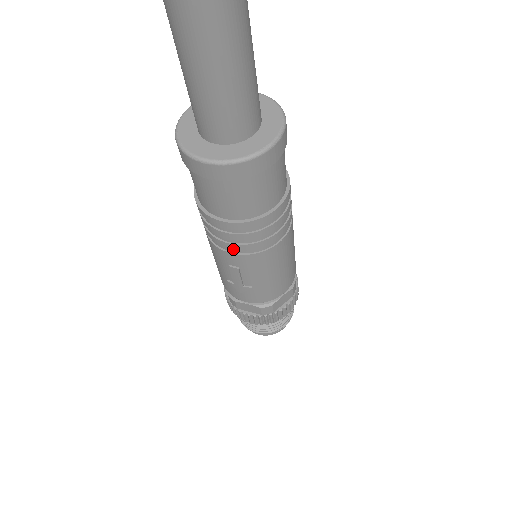
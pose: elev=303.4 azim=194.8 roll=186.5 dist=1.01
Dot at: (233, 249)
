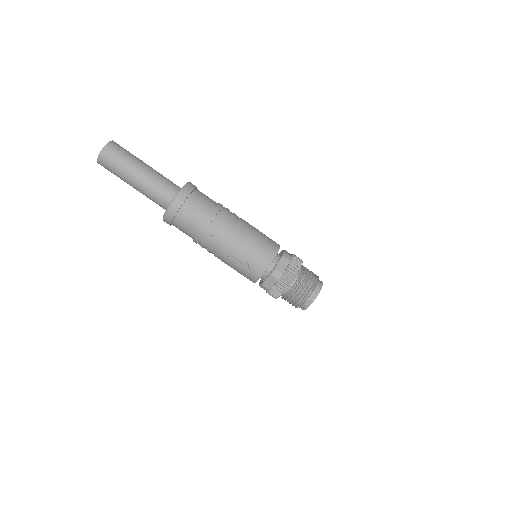
Dot at: (215, 245)
